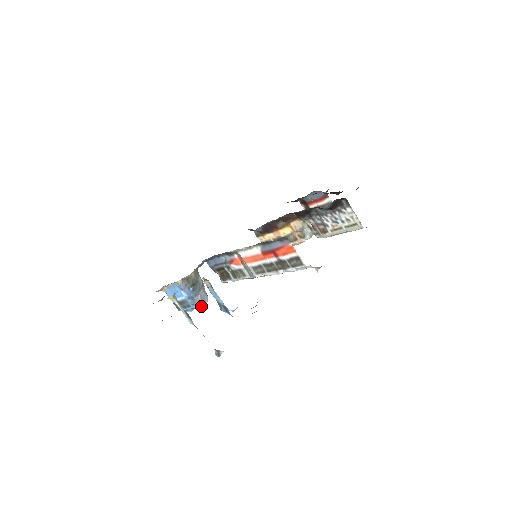
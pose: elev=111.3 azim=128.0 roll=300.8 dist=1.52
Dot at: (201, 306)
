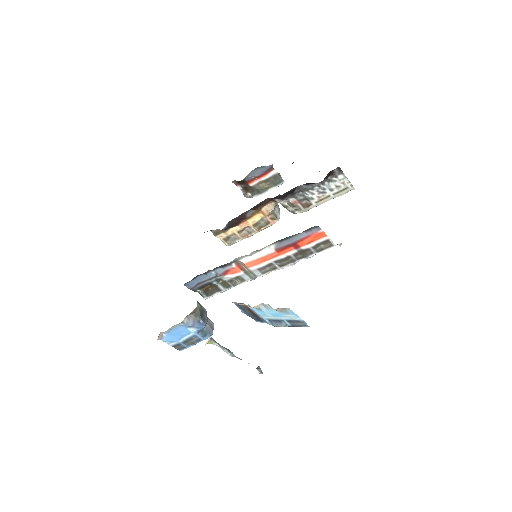
Dot at: occluded
